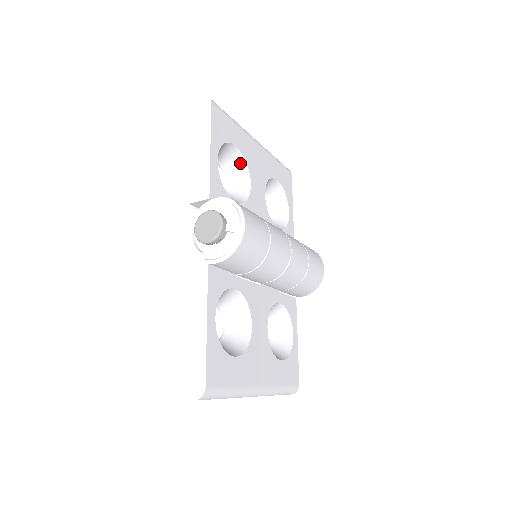
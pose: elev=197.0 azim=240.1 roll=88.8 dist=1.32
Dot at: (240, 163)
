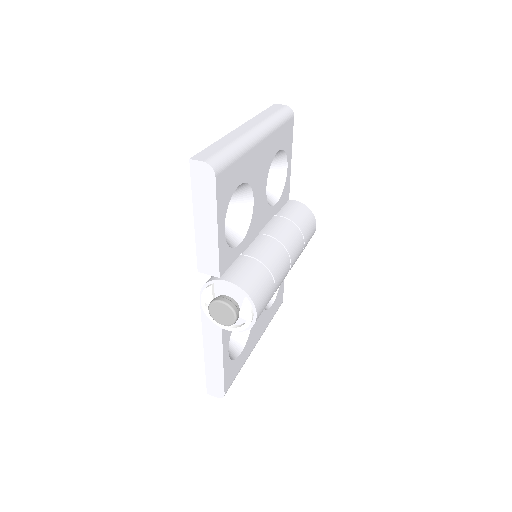
Dot at: (243, 187)
